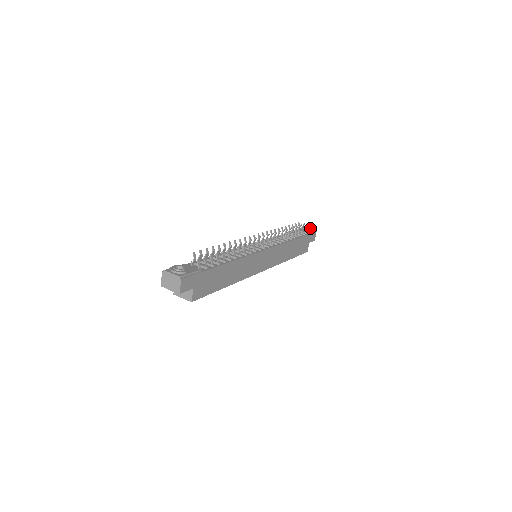
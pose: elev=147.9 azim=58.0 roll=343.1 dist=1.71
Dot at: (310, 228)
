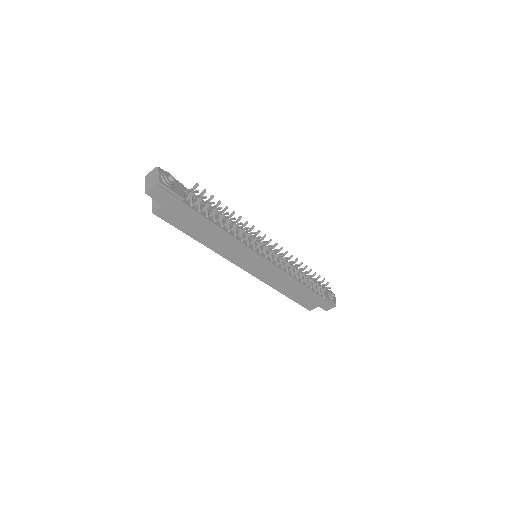
Dot at: (333, 298)
